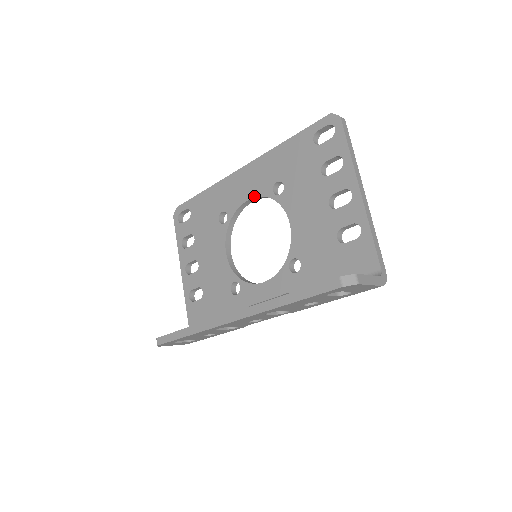
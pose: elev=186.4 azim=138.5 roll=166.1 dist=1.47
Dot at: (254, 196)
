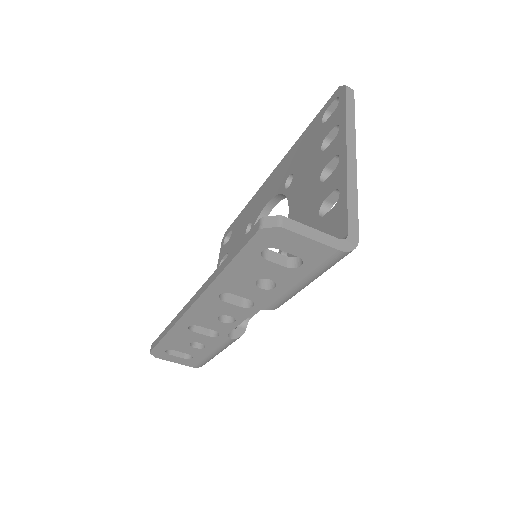
Dot at: (272, 197)
